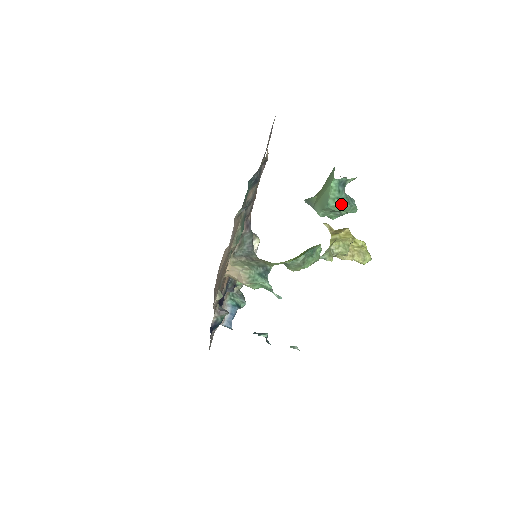
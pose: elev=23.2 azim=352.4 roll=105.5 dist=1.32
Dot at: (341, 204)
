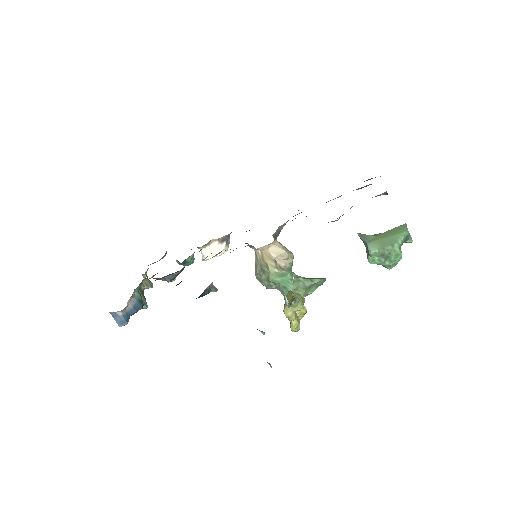
Dot at: (400, 253)
